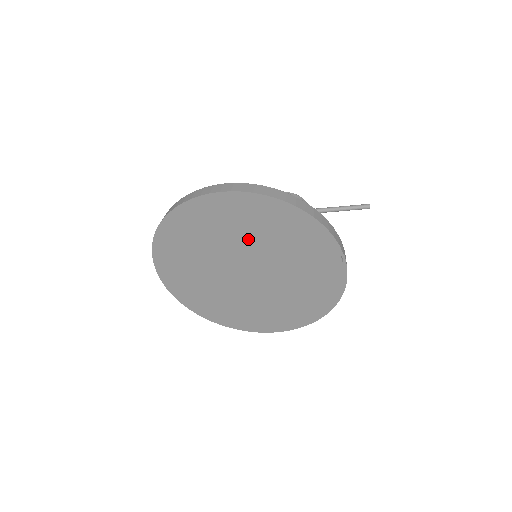
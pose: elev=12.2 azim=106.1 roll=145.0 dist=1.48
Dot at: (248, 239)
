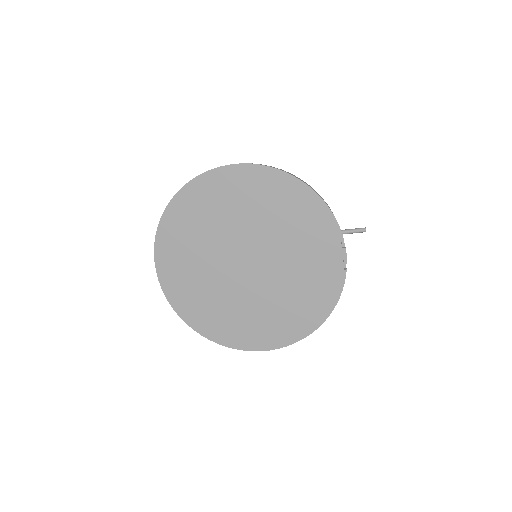
Dot at: (252, 220)
